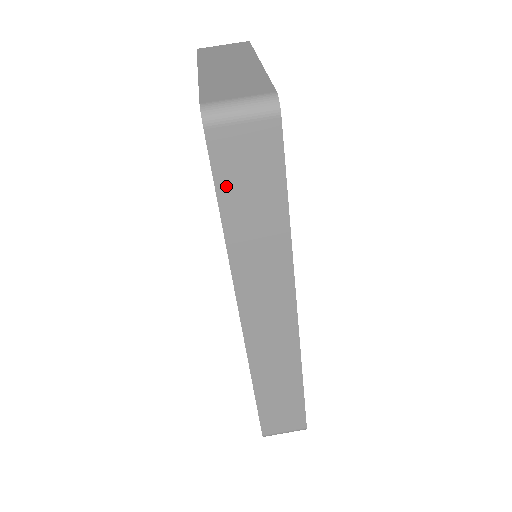
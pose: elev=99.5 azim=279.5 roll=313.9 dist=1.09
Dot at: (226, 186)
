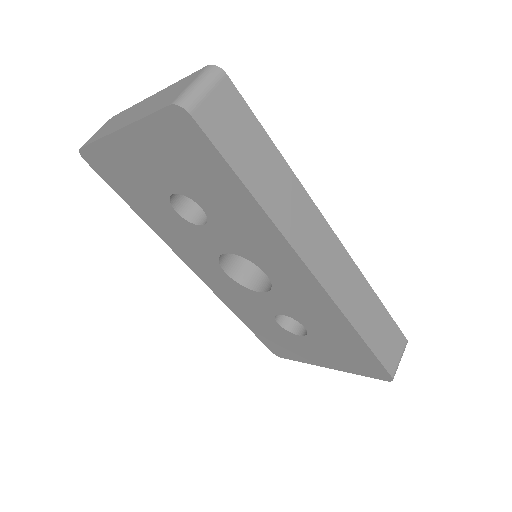
Dot at: (231, 155)
